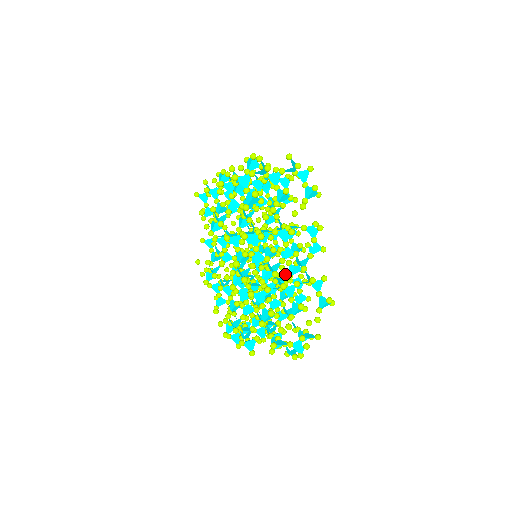
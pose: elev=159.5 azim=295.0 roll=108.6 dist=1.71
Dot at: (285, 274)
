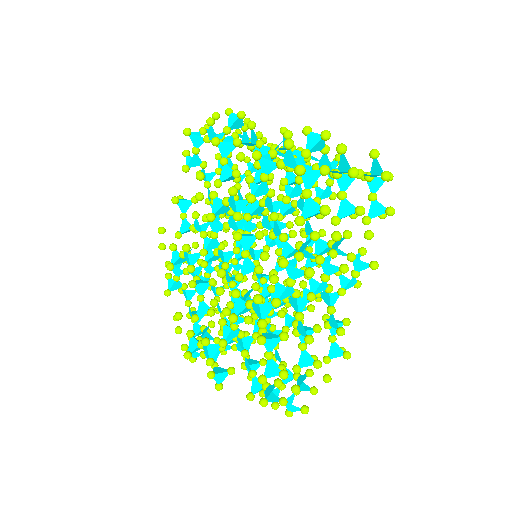
Dot at: occluded
